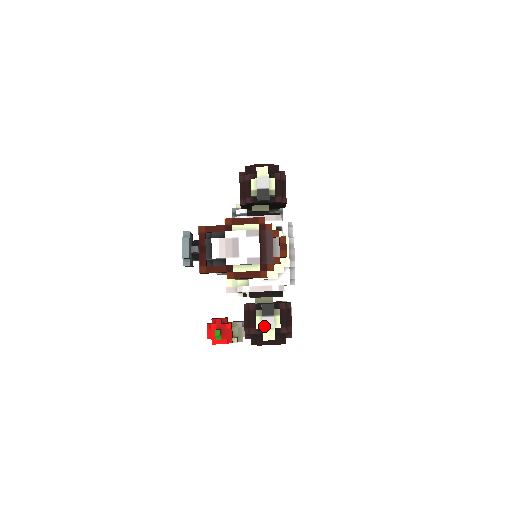
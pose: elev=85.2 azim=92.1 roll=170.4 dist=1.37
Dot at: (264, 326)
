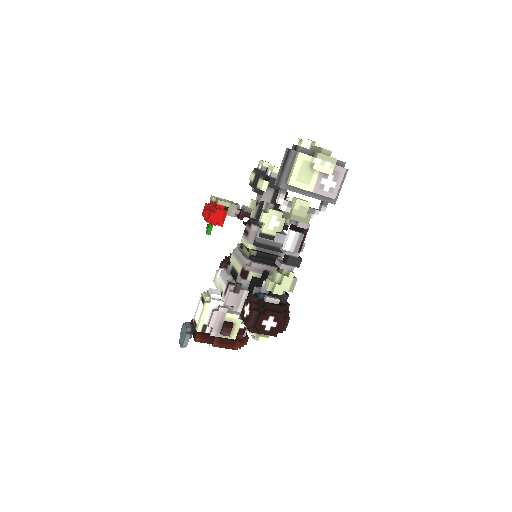
Dot at: occluded
